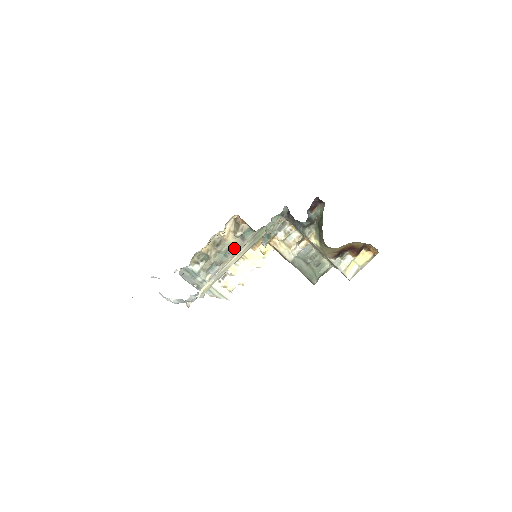
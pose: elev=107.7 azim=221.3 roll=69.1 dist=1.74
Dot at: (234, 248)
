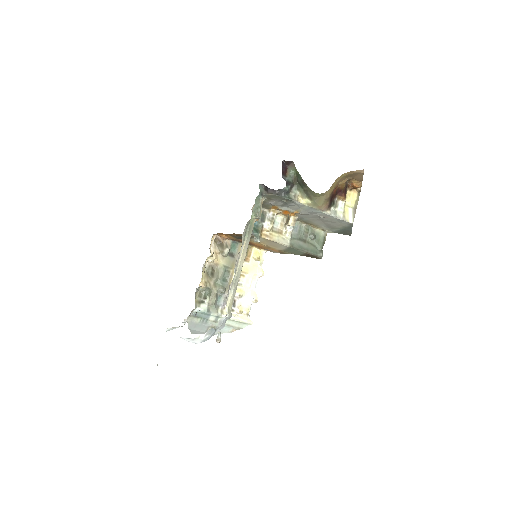
Dot at: (229, 269)
